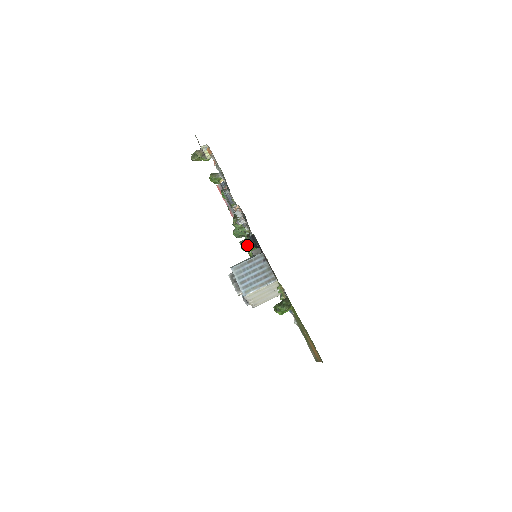
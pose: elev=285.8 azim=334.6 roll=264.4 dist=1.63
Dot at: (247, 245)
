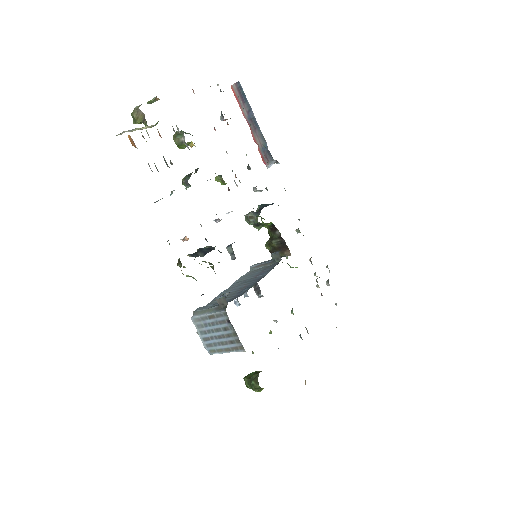
Dot at: (253, 224)
